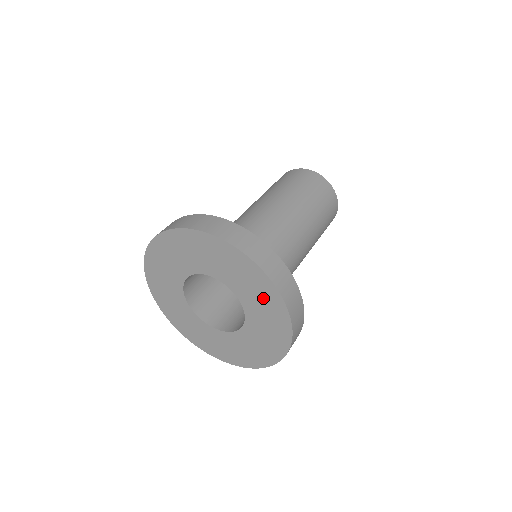
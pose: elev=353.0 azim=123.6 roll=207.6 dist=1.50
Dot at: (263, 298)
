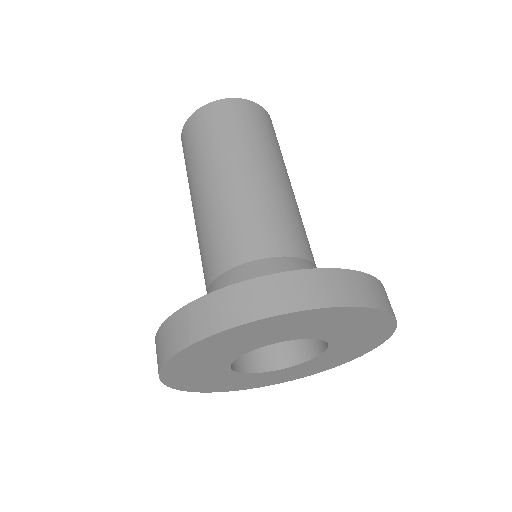
Dot at: (368, 336)
